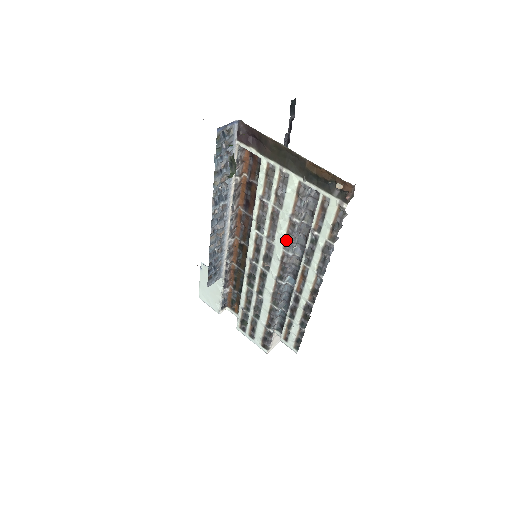
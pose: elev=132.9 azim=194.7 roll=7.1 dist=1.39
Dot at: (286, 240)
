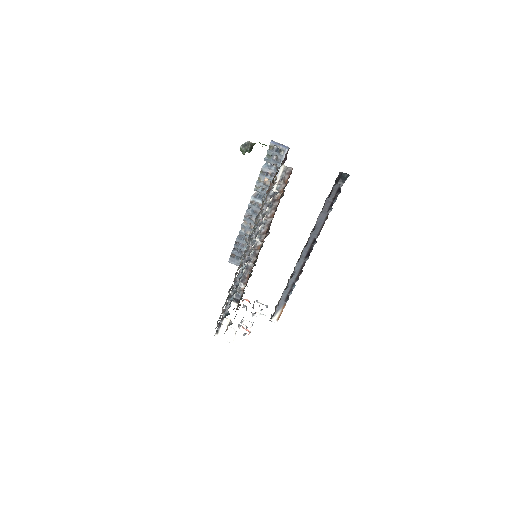
Dot at: (254, 230)
